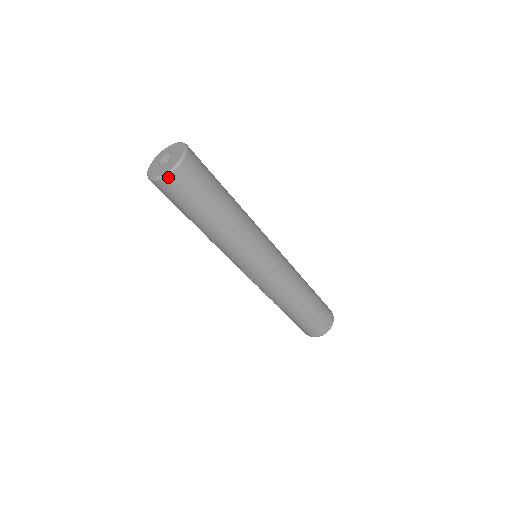
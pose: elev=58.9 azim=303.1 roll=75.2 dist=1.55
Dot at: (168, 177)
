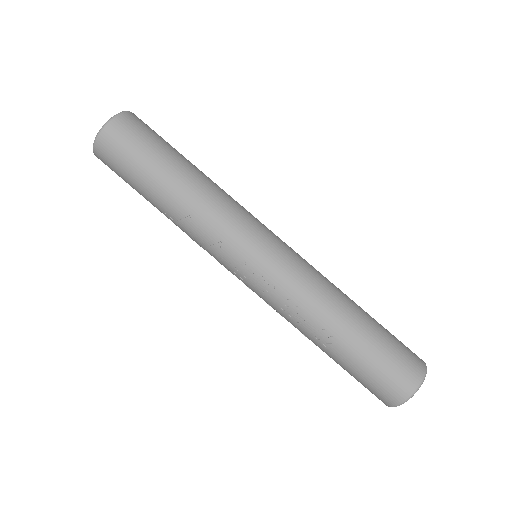
Dot at: (114, 120)
